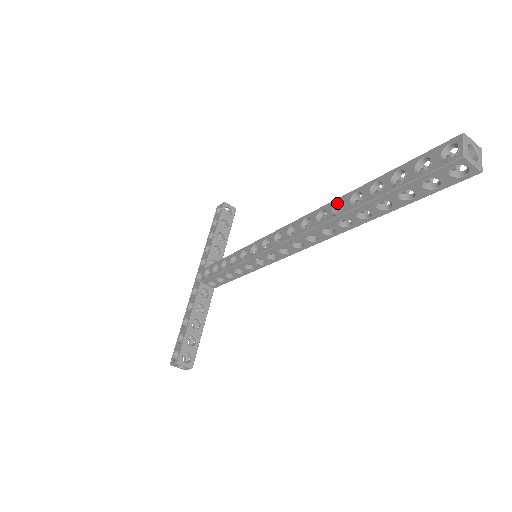
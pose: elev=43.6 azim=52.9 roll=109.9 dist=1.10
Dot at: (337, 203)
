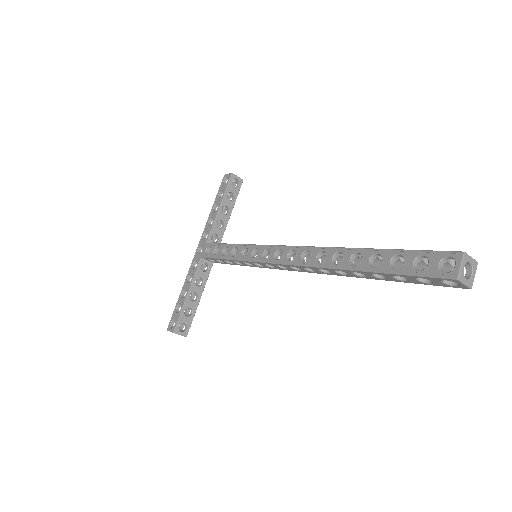
Dot at: (338, 252)
